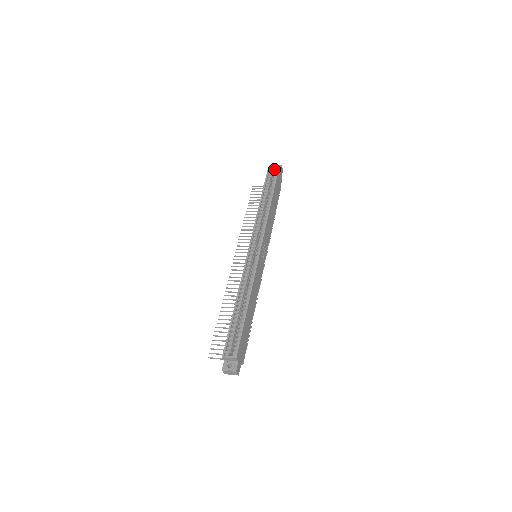
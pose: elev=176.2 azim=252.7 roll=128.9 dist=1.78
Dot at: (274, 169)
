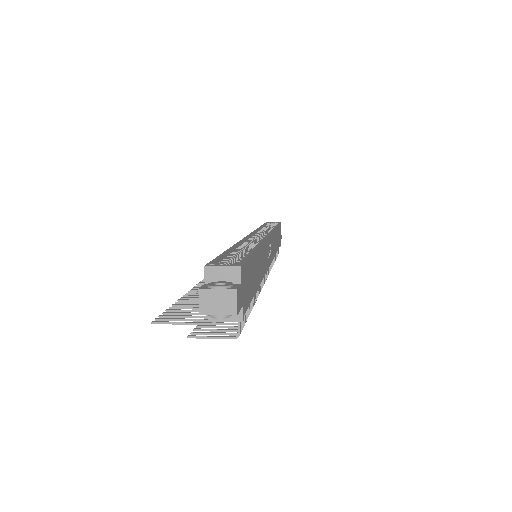
Dot at: (273, 224)
